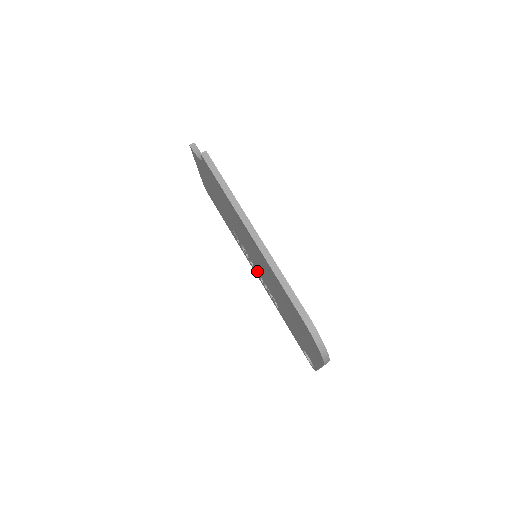
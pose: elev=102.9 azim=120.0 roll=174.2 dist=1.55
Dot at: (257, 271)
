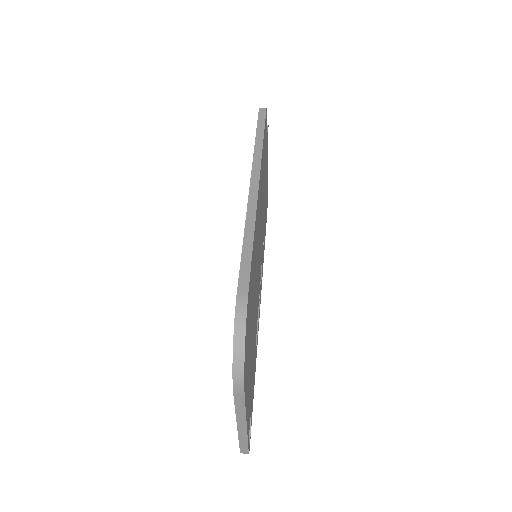
Dot at: occluded
